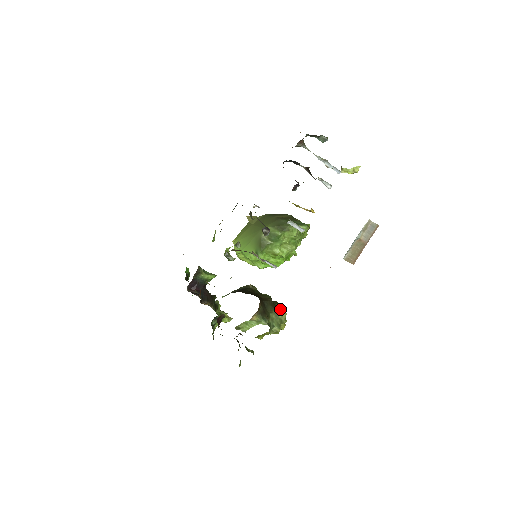
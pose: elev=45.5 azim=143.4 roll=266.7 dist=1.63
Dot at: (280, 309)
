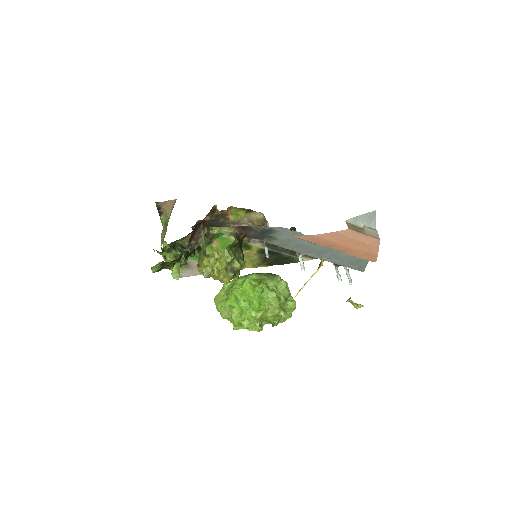
Dot at: occluded
